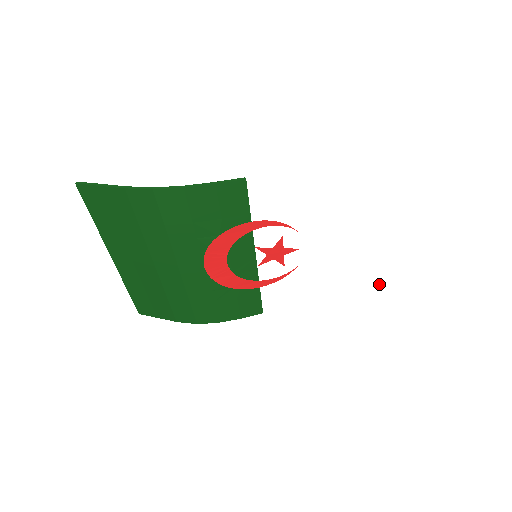
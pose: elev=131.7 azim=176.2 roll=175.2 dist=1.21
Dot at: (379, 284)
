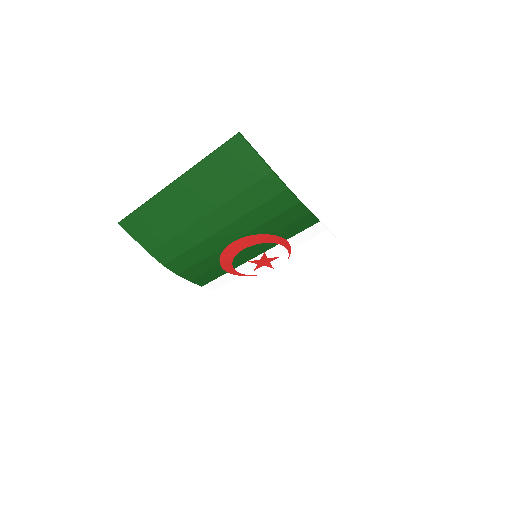
Dot at: (282, 316)
